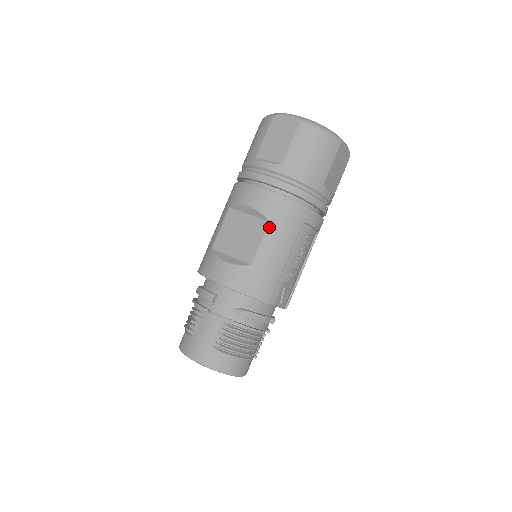
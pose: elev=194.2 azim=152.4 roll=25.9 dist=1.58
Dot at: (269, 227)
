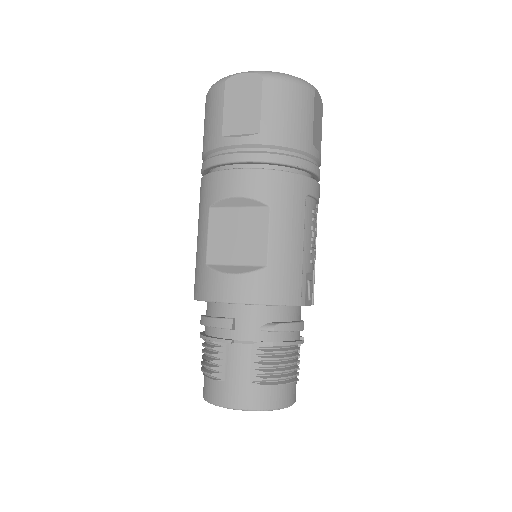
Dot at: (271, 213)
